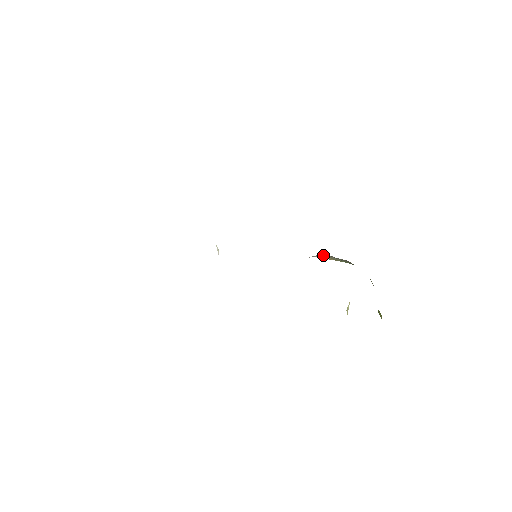
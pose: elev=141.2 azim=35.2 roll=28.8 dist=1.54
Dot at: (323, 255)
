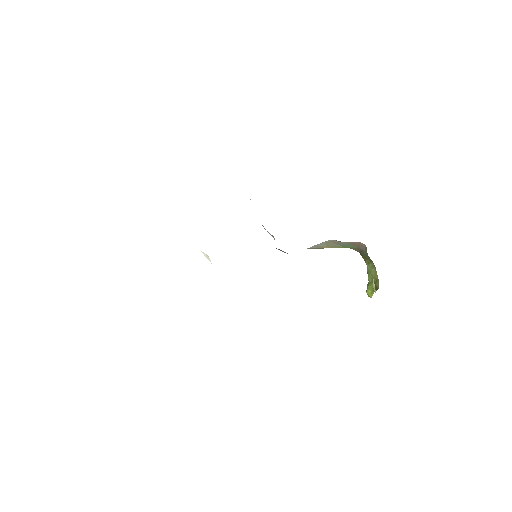
Dot at: (323, 243)
